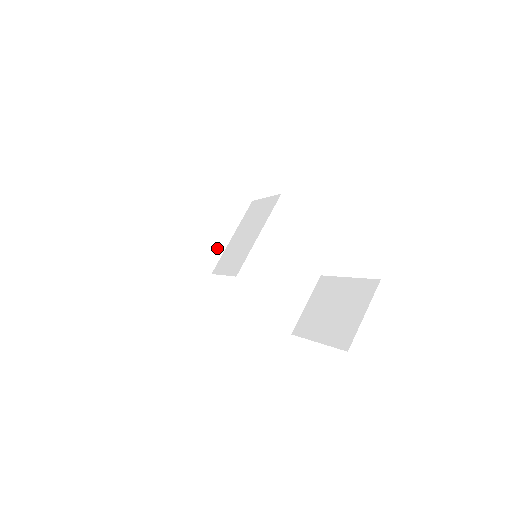
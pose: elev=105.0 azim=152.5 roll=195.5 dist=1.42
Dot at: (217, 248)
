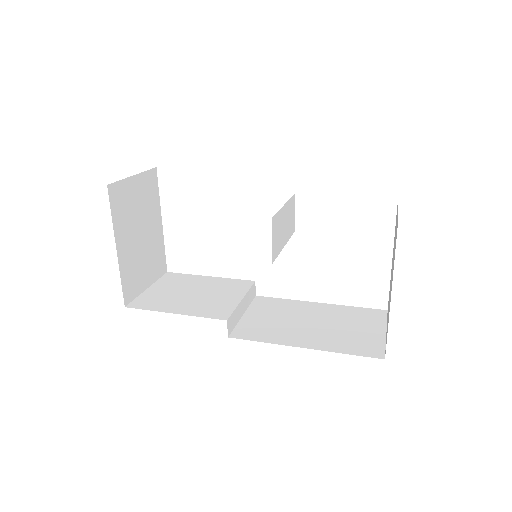
Dot at: (229, 300)
